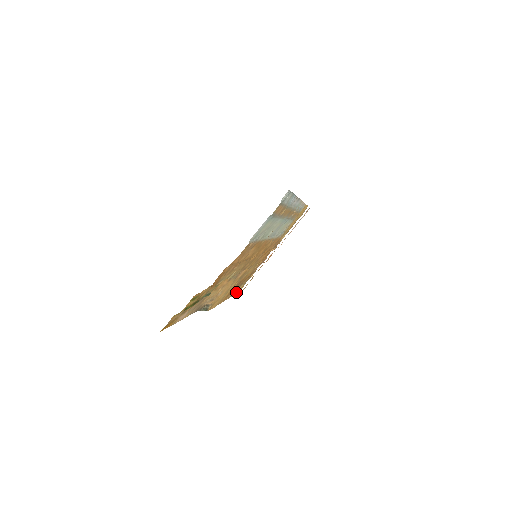
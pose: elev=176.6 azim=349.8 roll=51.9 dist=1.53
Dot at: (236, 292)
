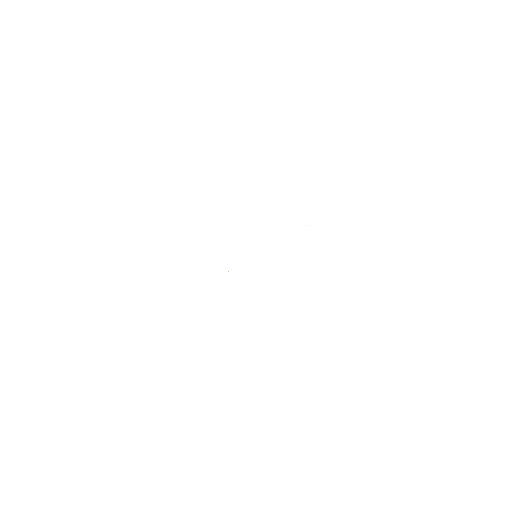
Dot at: occluded
